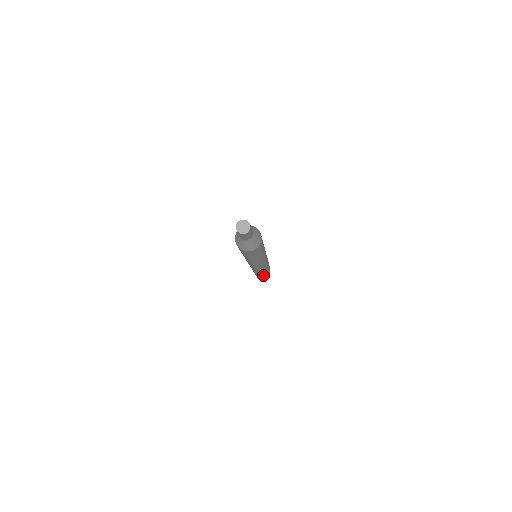
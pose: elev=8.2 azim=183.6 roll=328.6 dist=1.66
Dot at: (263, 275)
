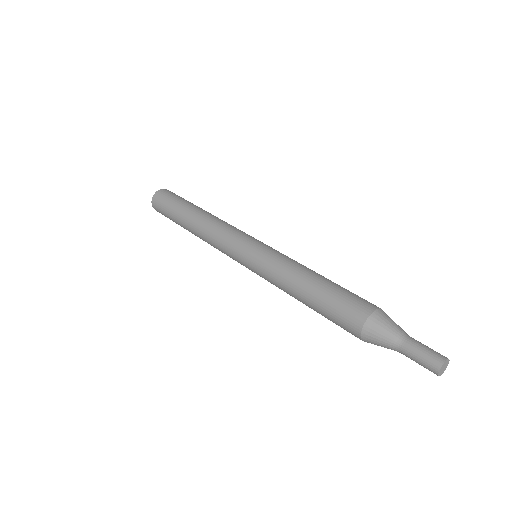
Dot at: occluded
